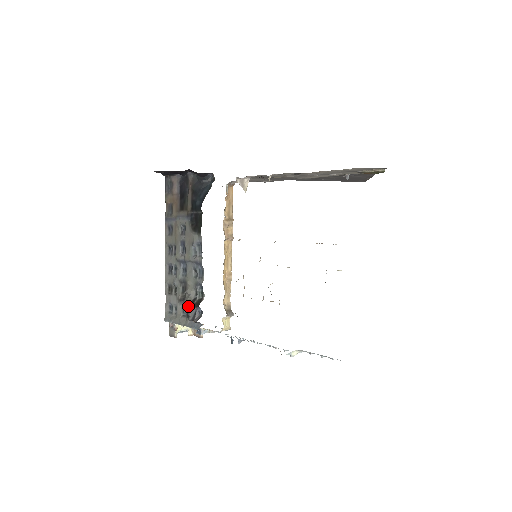
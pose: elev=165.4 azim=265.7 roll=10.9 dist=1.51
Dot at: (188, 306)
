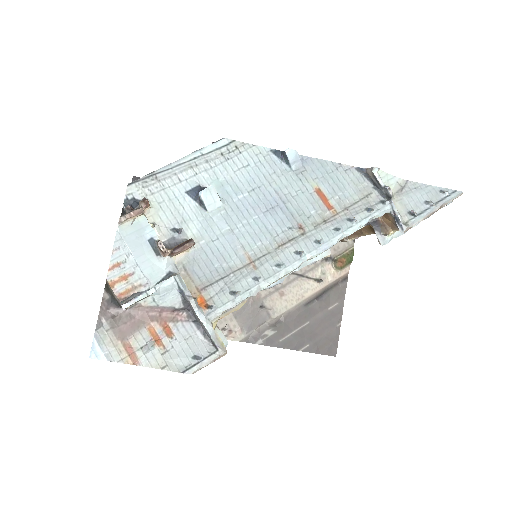
Dot at: occluded
